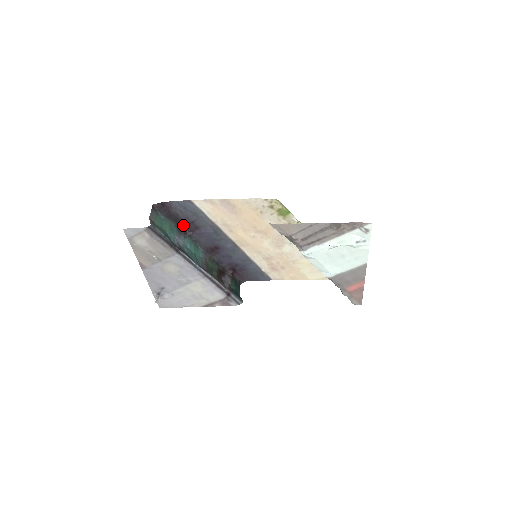
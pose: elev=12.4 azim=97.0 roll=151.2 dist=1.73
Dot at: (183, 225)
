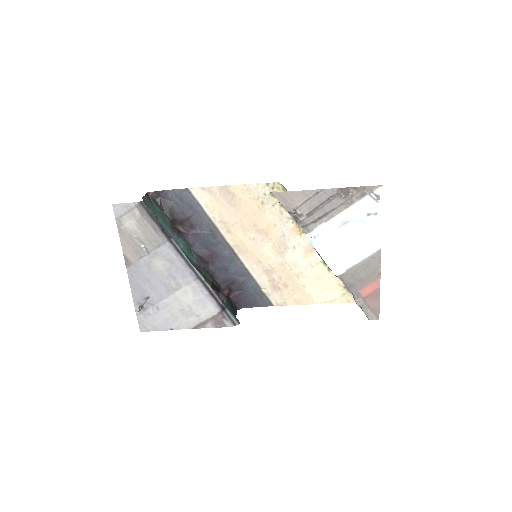
Dot at: (177, 223)
